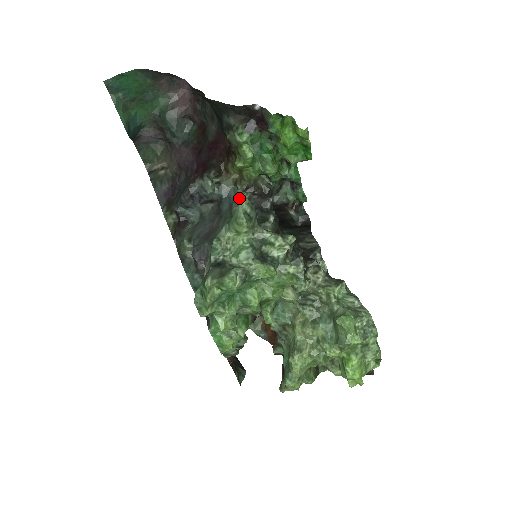
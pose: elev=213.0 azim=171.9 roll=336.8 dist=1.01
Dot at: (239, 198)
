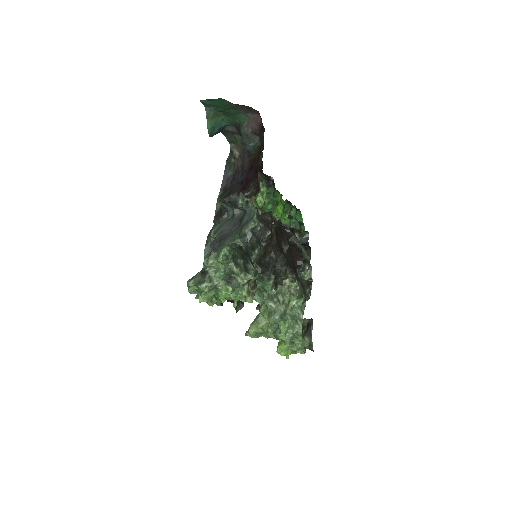
Dot at: (249, 224)
